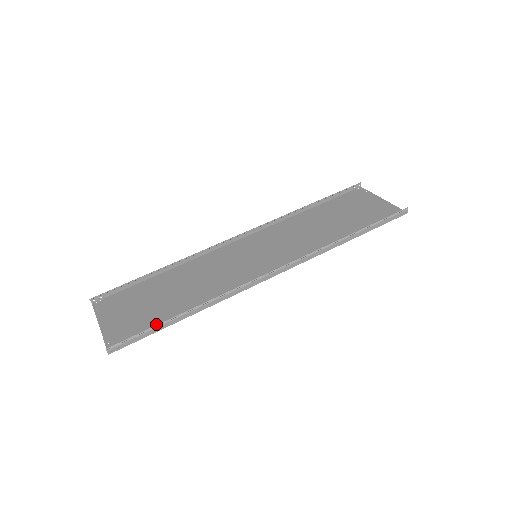
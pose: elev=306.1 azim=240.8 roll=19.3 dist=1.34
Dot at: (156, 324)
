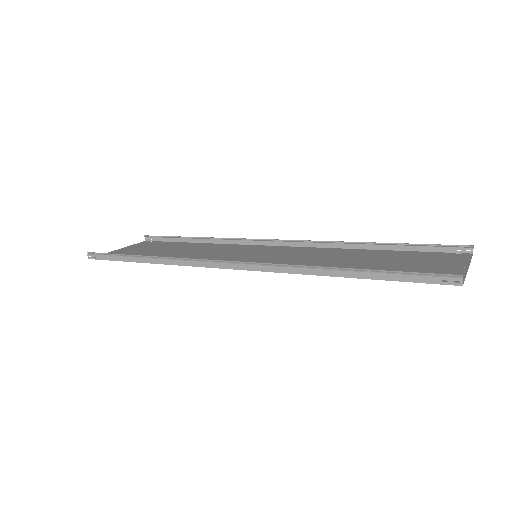
Dot at: occluded
